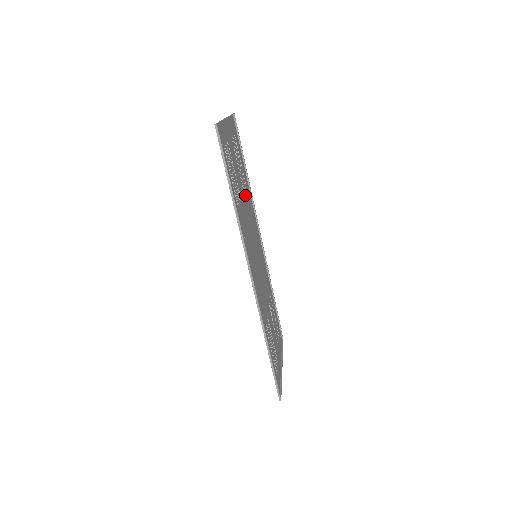
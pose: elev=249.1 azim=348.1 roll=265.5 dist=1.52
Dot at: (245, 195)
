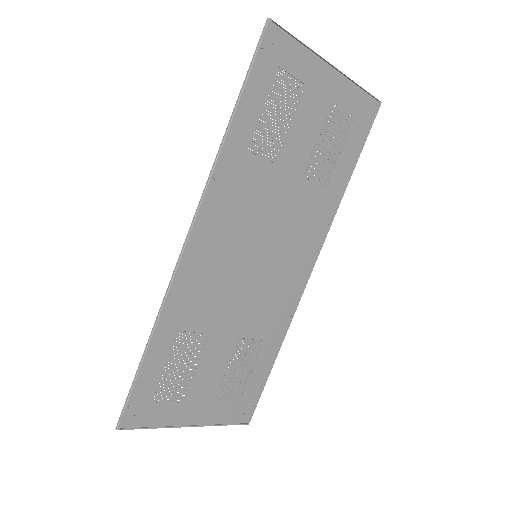
Dot at: (307, 185)
